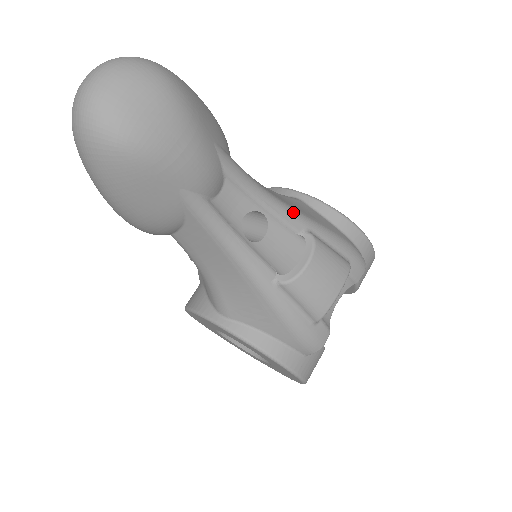
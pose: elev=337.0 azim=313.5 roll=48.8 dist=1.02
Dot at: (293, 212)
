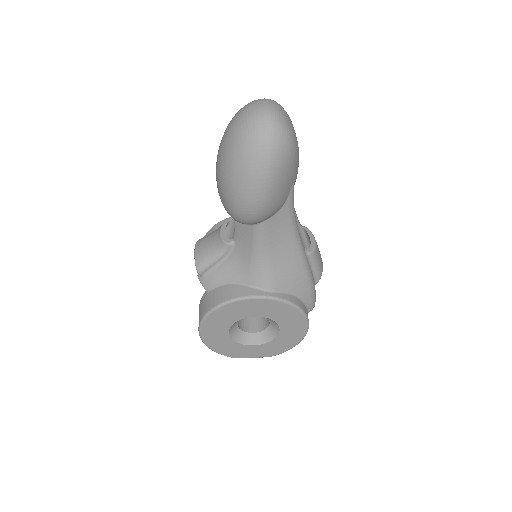
Dot at: occluded
